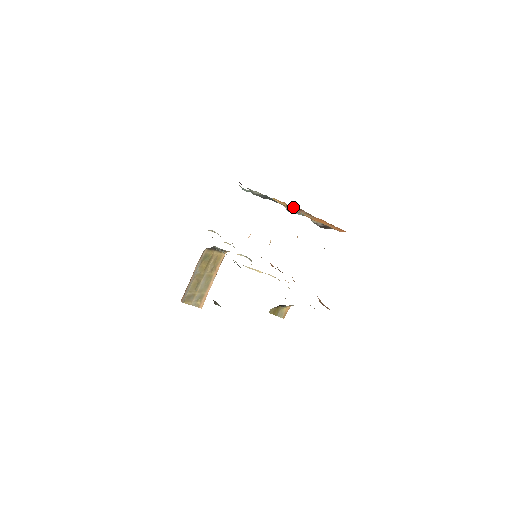
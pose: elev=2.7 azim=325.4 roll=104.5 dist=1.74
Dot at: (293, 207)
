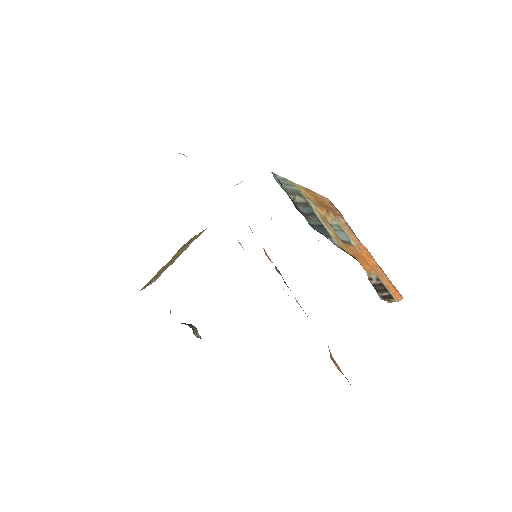
Dot at: (332, 213)
